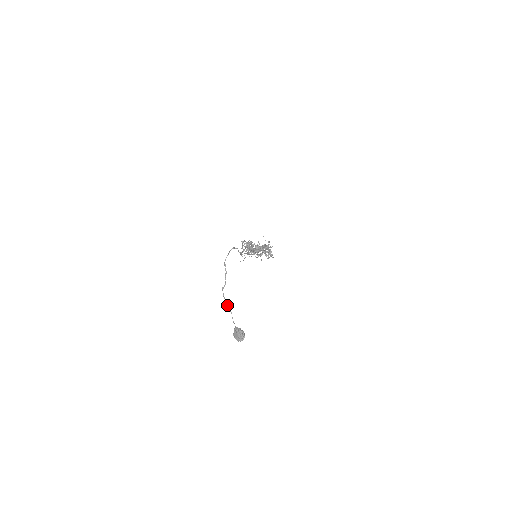
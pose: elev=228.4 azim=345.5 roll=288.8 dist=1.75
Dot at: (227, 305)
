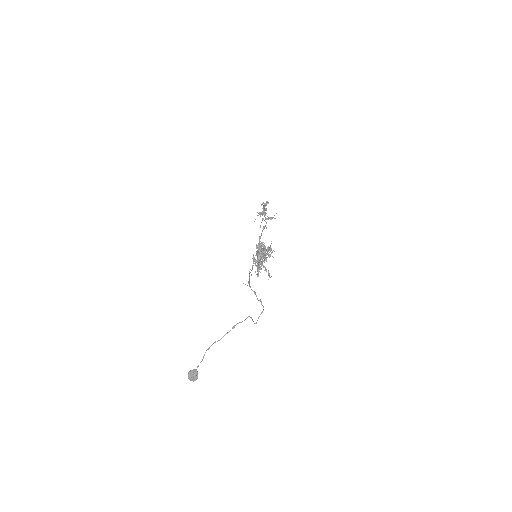
Dot at: occluded
